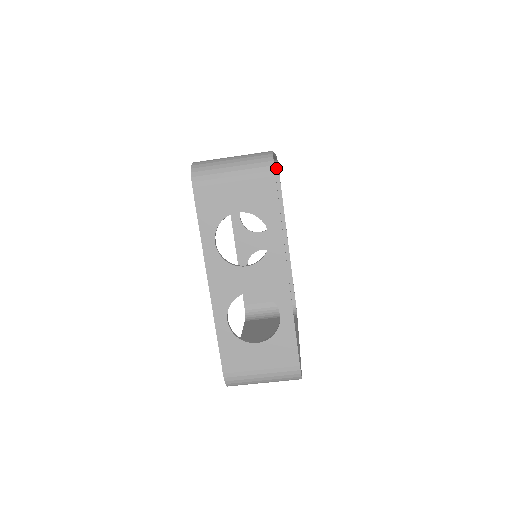
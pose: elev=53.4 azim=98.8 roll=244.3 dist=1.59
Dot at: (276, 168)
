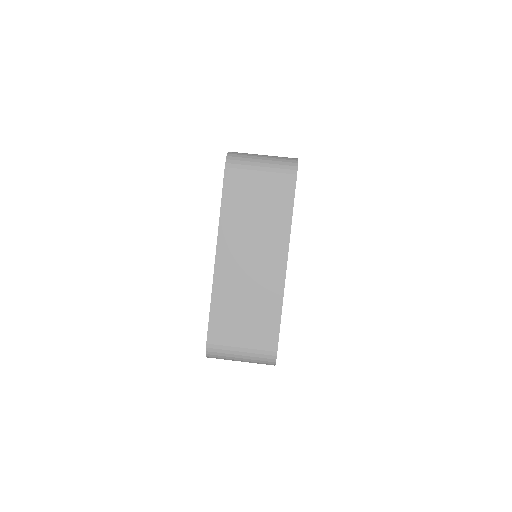
Dot at: occluded
